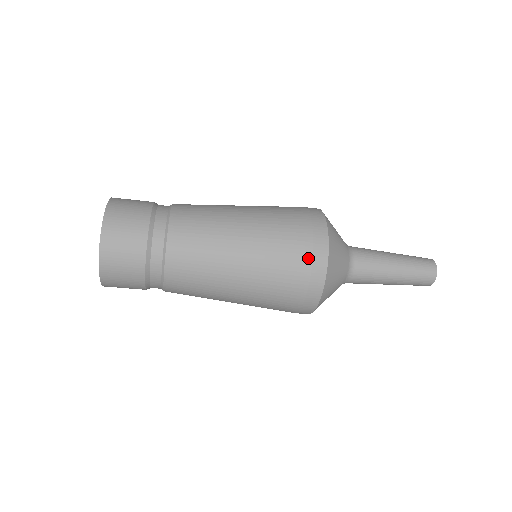
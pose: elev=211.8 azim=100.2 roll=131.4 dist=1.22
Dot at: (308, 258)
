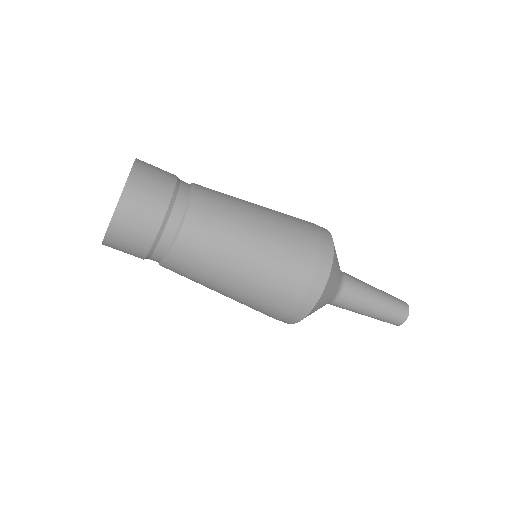
Dot at: (316, 229)
